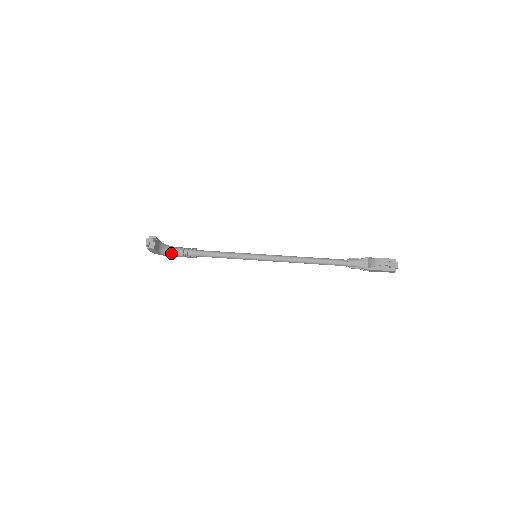
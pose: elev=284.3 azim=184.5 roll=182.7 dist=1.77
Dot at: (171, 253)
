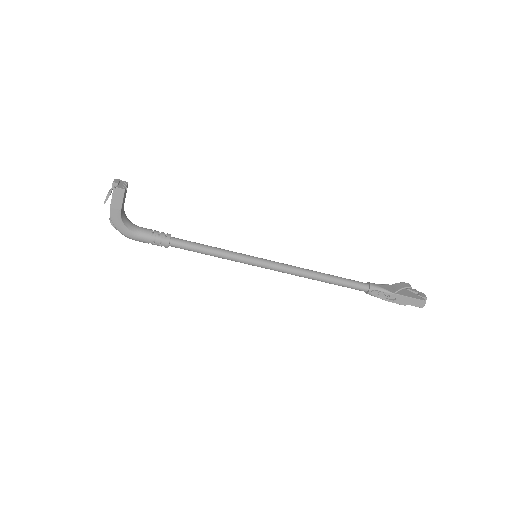
Dot at: (133, 228)
